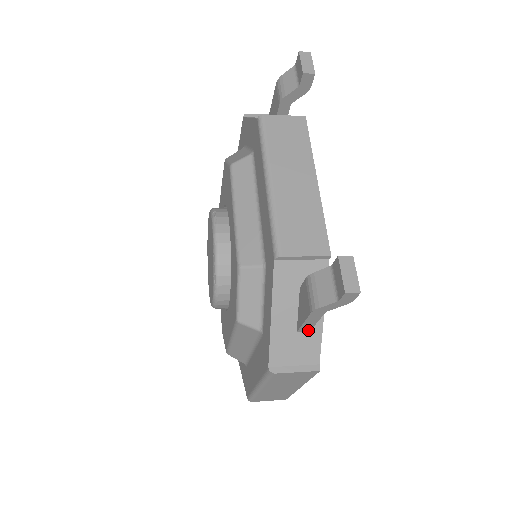
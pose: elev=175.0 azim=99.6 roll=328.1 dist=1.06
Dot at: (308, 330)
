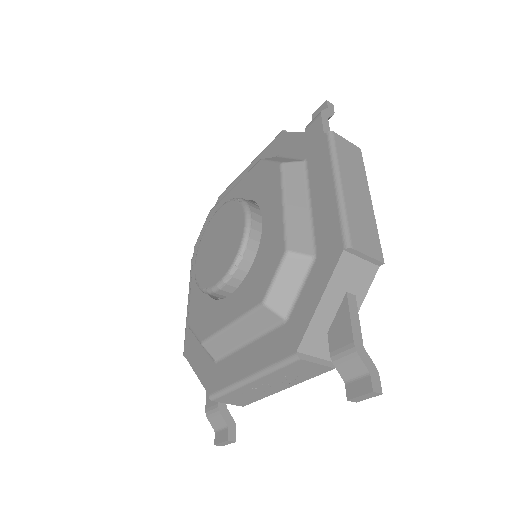
Dot at: occluded
